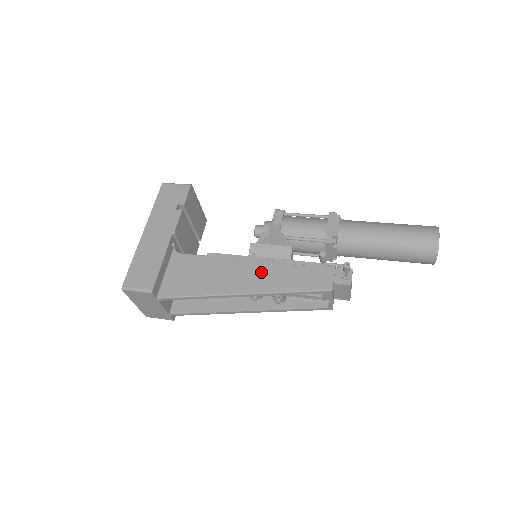
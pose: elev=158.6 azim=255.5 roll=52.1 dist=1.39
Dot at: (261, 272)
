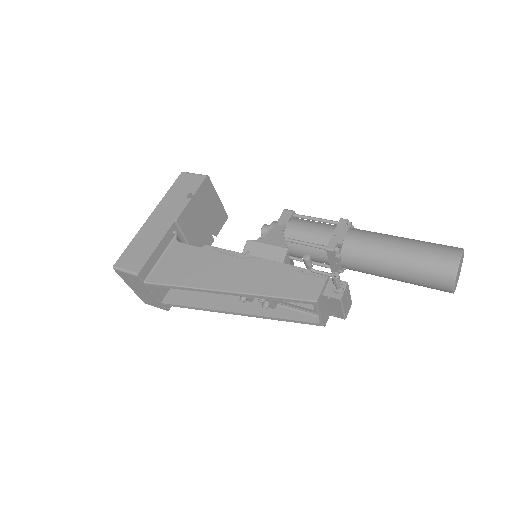
Dot at: (249, 271)
